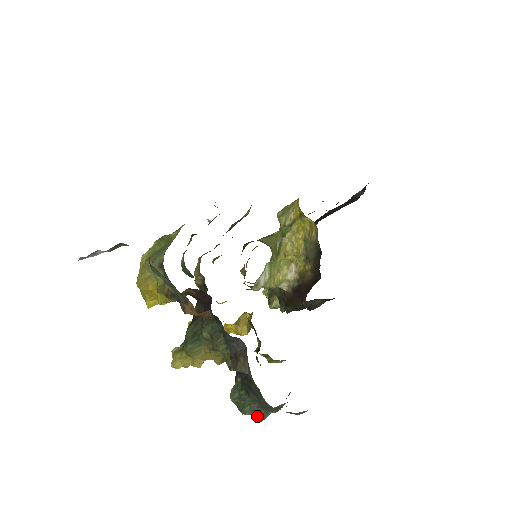
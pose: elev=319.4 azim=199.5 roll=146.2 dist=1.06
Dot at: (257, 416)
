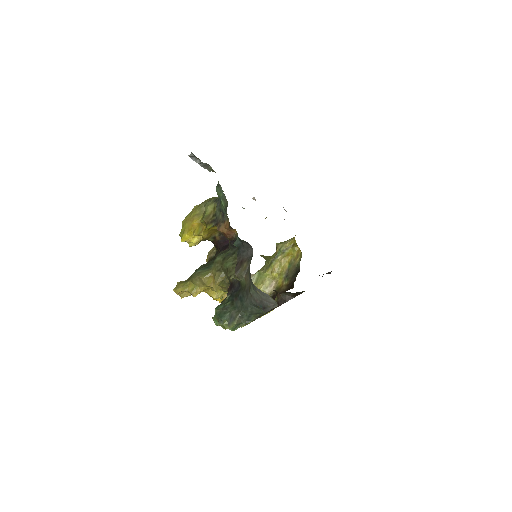
Dot at: (232, 320)
